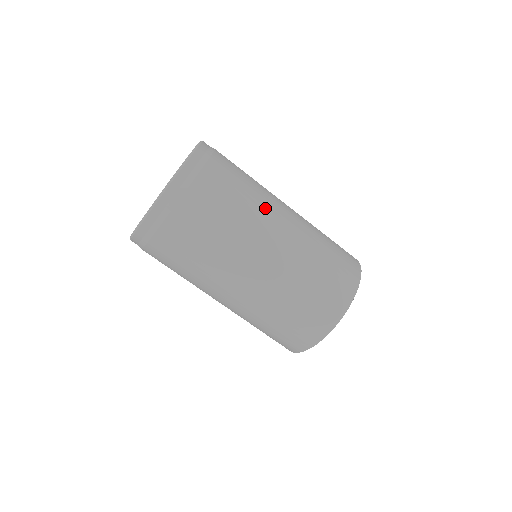
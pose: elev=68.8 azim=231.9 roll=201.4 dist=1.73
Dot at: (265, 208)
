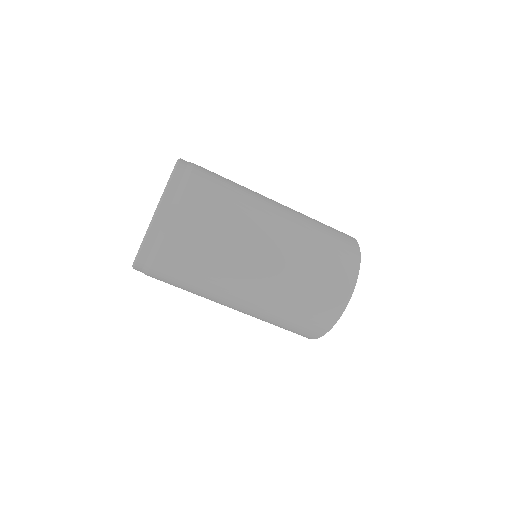
Dot at: (240, 250)
